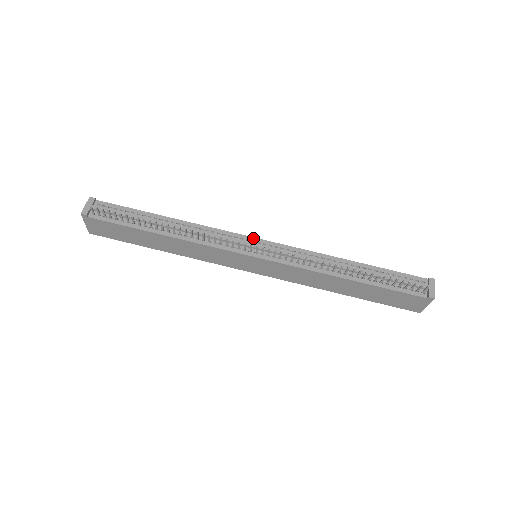
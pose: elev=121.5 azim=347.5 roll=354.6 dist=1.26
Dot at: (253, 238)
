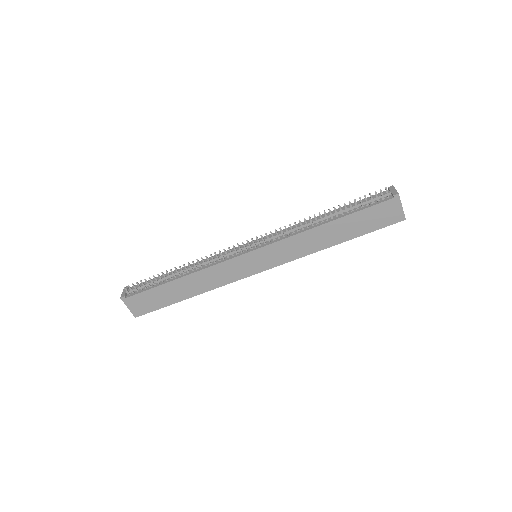
Dot at: (246, 244)
